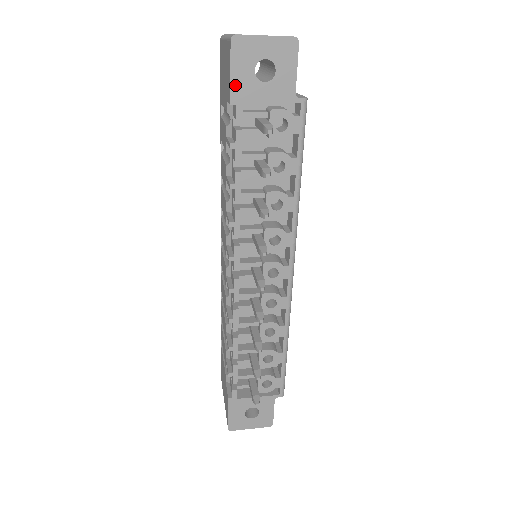
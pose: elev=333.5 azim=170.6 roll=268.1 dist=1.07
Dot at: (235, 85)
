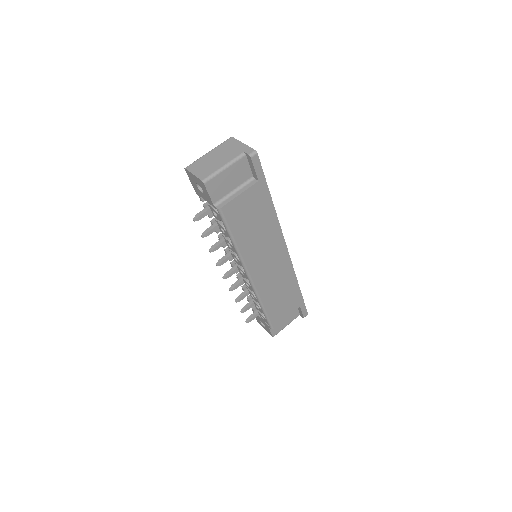
Dot at: (194, 187)
